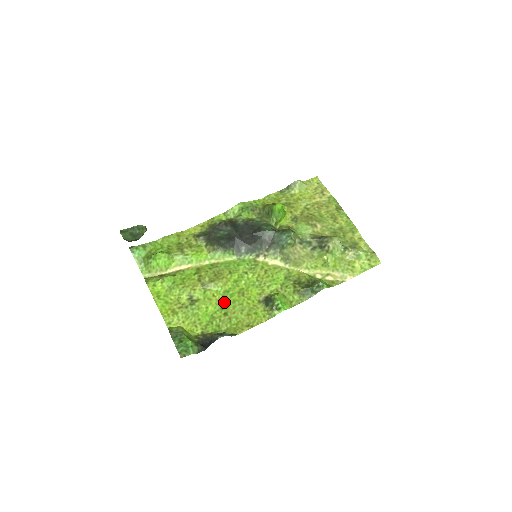
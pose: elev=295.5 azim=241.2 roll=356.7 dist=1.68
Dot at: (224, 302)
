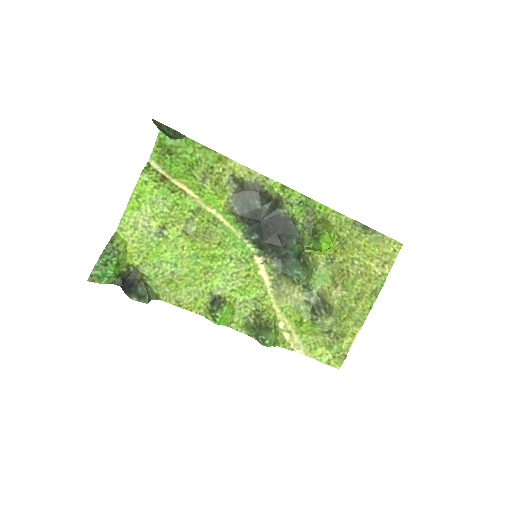
Dot at: (184, 262)
